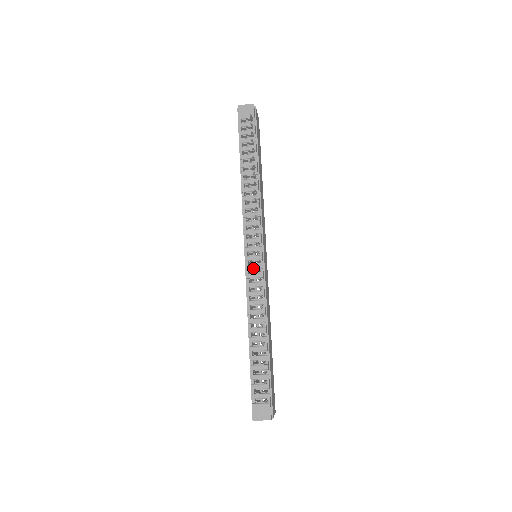
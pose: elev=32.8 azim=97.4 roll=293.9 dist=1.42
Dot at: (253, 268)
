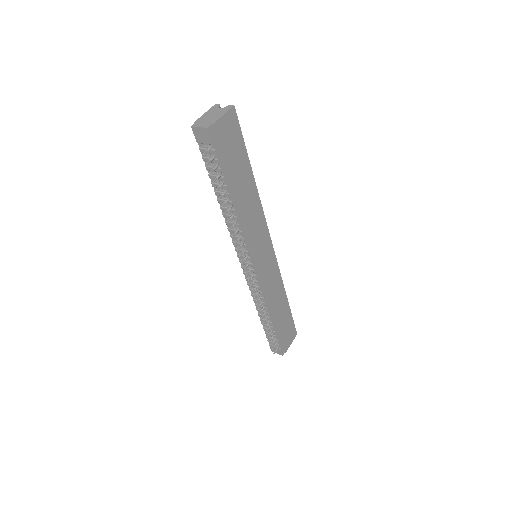
Dot at: (249, 276)
